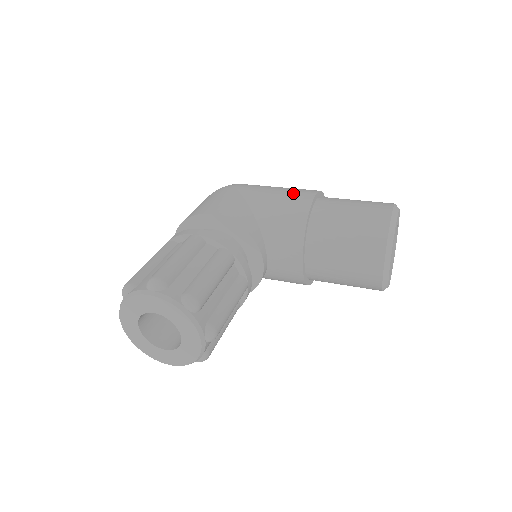
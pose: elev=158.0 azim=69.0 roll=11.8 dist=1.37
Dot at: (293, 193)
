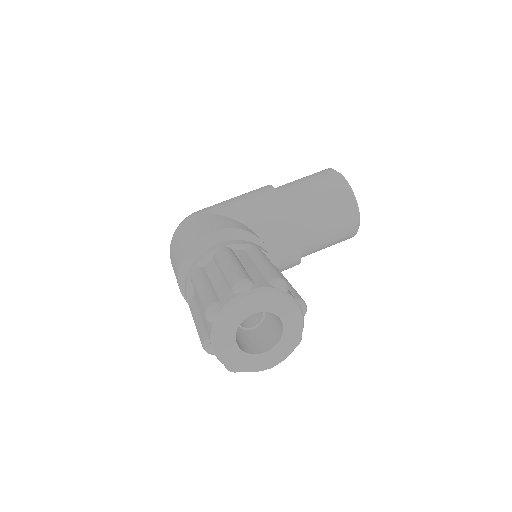
Dot at: (254, 193)
